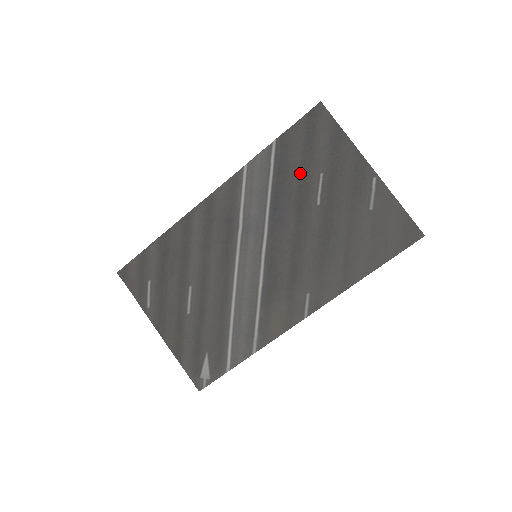
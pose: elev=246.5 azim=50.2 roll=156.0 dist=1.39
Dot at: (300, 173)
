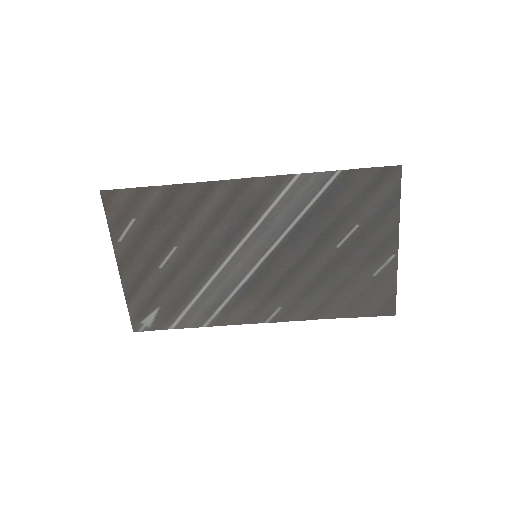
Dot at: (341, 213)
